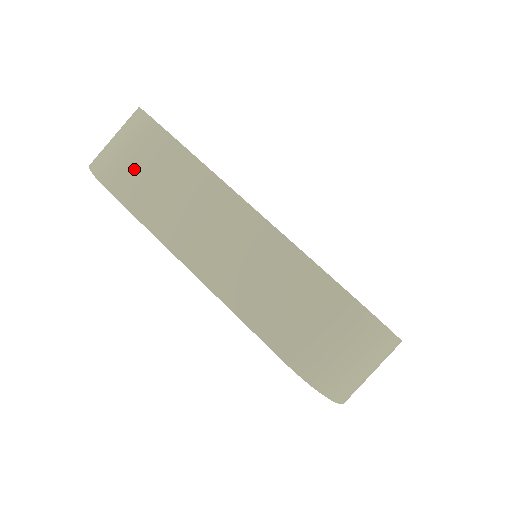
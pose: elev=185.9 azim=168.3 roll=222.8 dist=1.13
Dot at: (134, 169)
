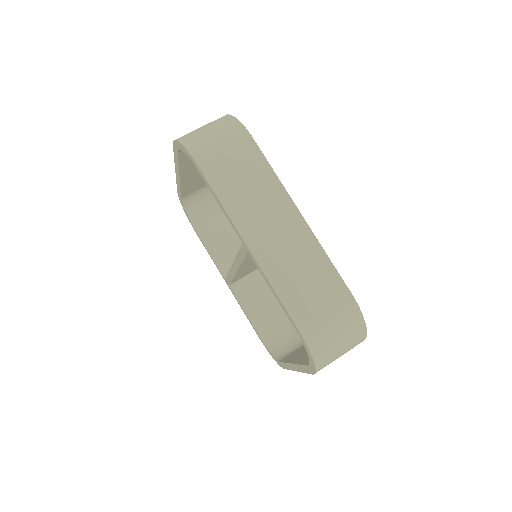
Dot at: (223, 158)
